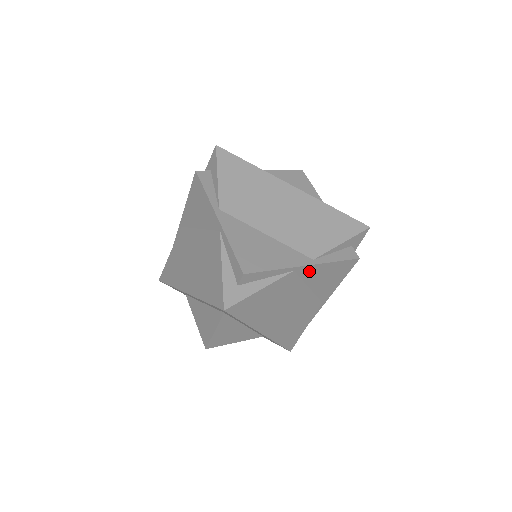
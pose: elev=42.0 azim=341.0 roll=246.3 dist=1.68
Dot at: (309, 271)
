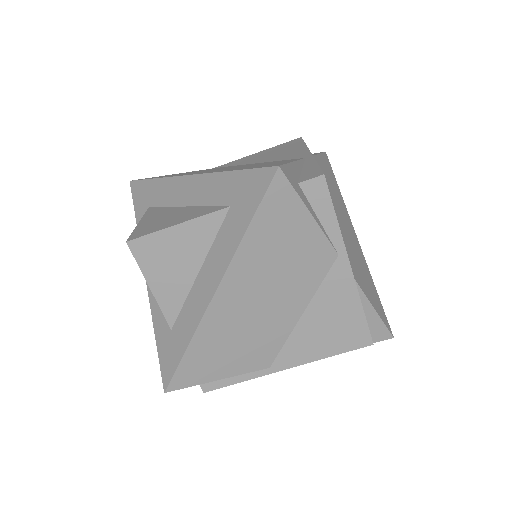
Dot at: (339, 282)
